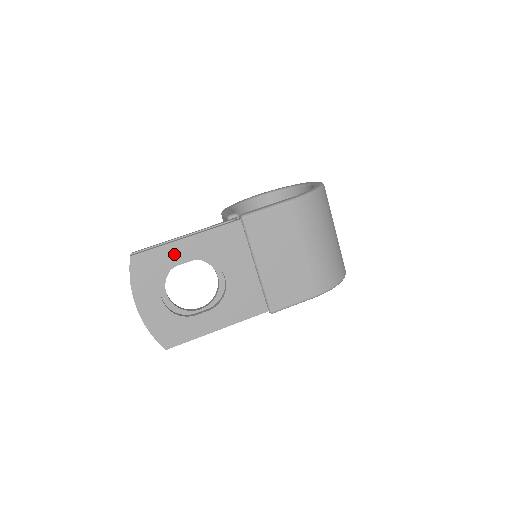
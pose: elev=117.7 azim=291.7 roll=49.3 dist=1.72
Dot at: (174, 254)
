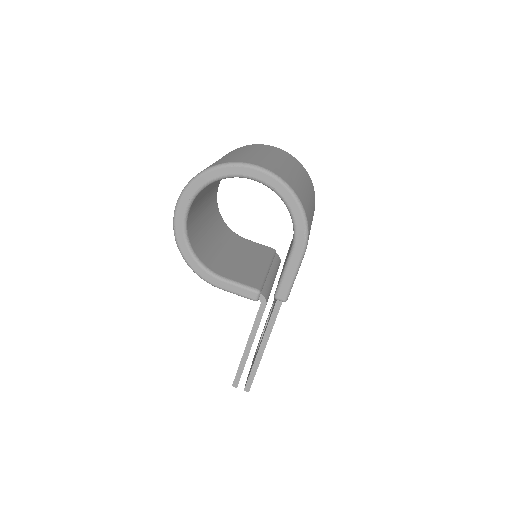
Dot at: occluded
